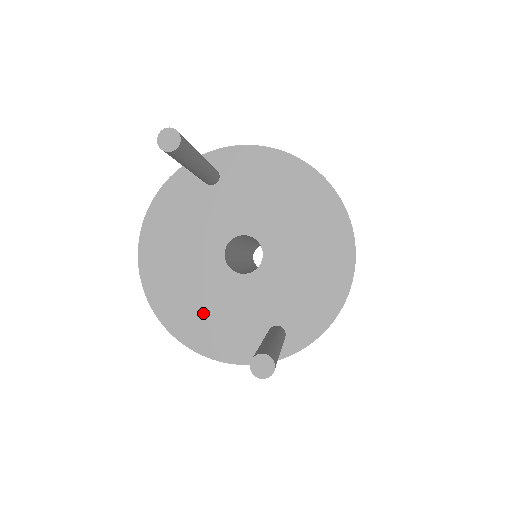
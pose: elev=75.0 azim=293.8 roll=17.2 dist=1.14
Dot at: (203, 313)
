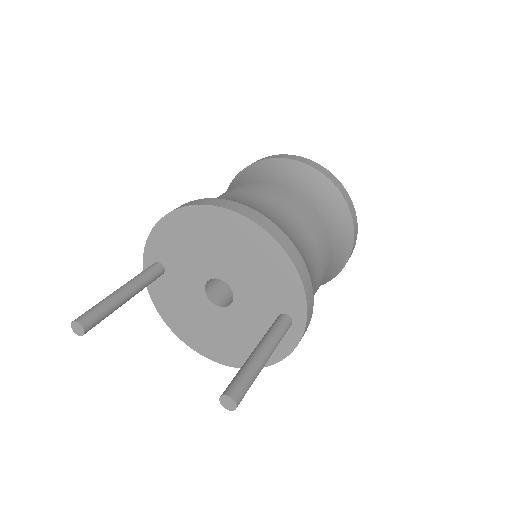
Dot at: (241, 344)
